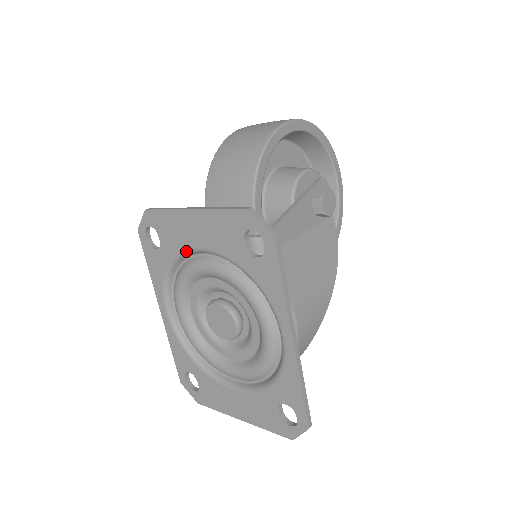
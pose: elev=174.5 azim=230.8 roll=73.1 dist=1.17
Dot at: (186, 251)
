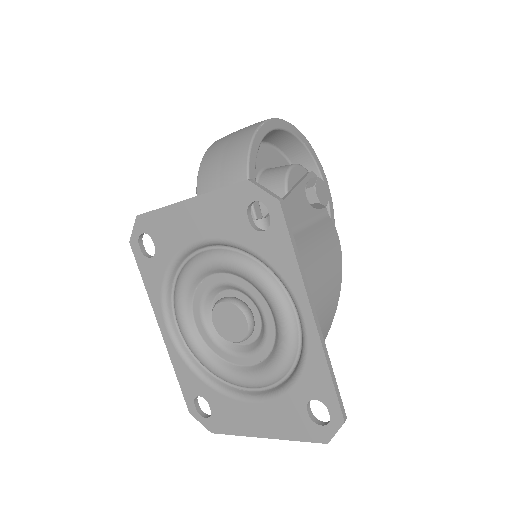
Dot at: (185, 249)
